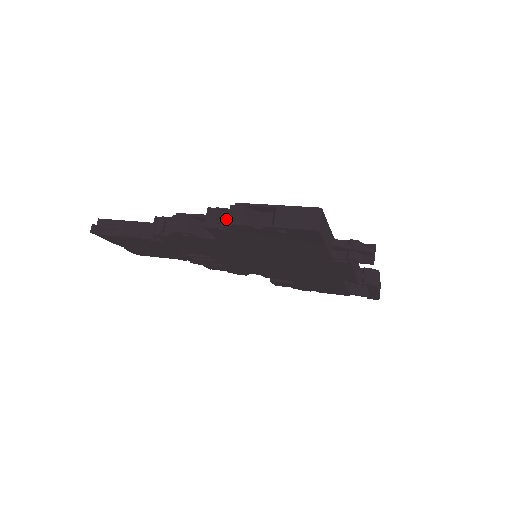
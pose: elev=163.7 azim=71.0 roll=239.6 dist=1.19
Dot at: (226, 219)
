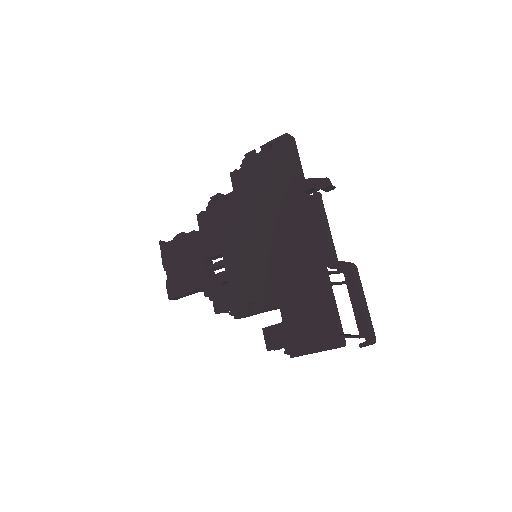
Dot at: occluded
